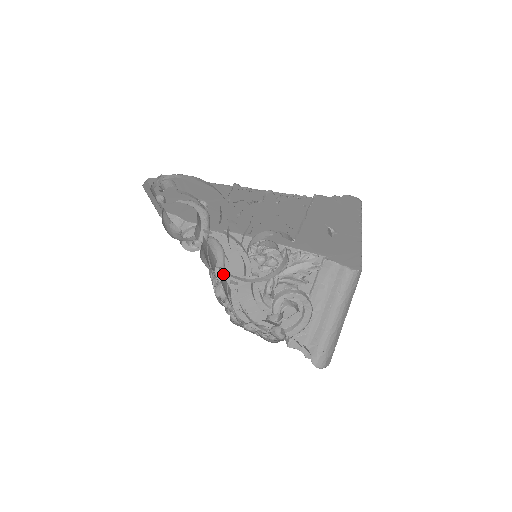
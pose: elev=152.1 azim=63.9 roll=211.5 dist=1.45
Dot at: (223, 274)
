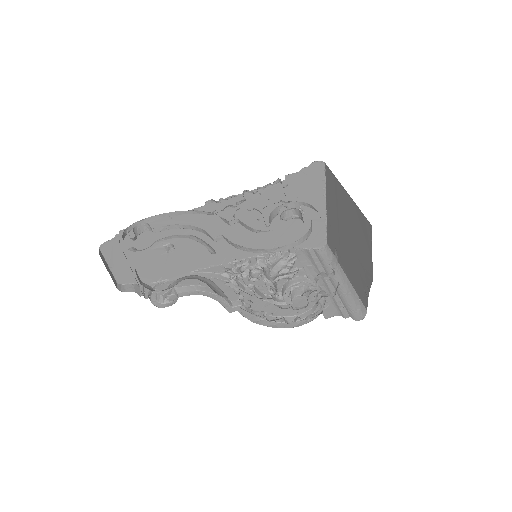
Dot at: (226, 296)
